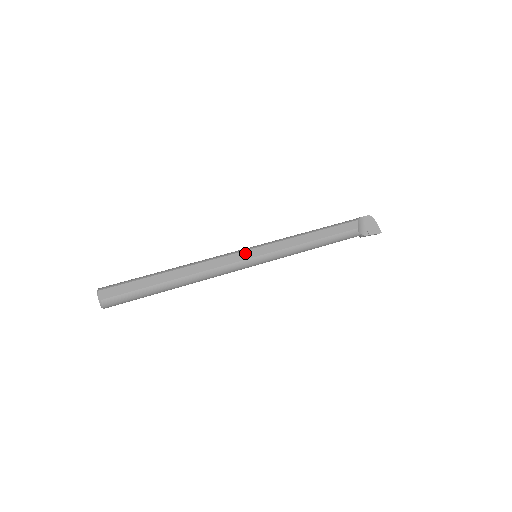
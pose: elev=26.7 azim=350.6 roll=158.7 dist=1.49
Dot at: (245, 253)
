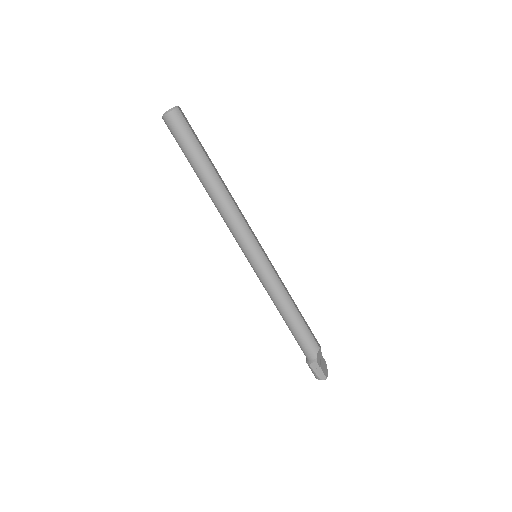
Dot at: occluded
